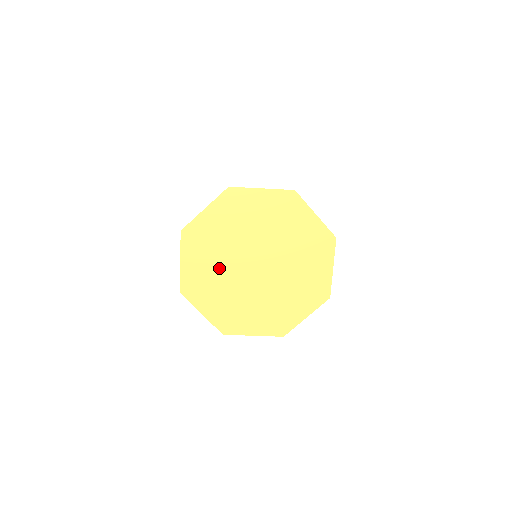
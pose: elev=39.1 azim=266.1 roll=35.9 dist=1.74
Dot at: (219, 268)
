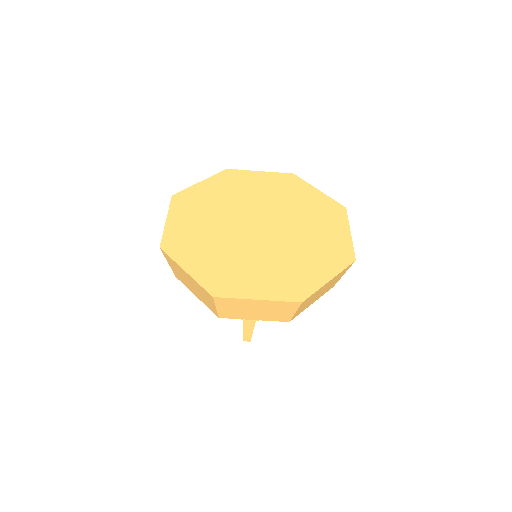
Dot at: (213, 227)
